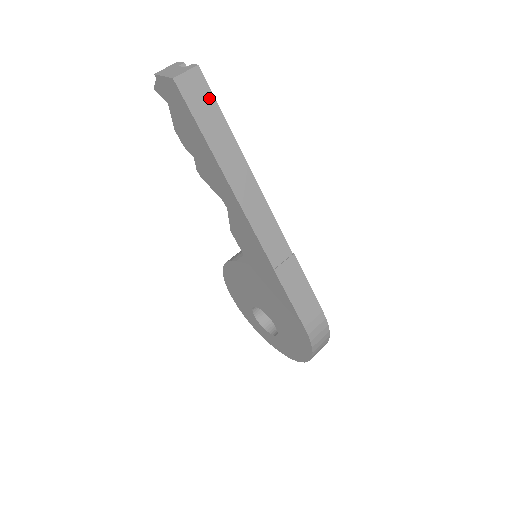
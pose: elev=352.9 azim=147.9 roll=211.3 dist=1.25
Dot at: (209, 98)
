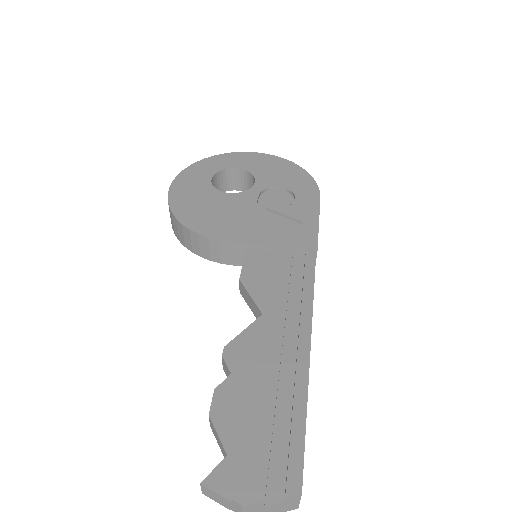
Dot at: (304, 448)
